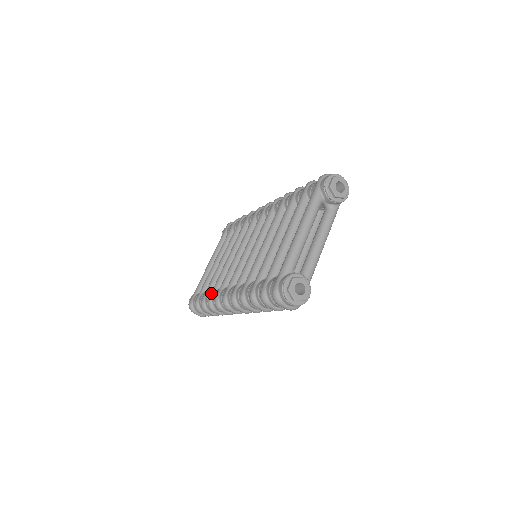
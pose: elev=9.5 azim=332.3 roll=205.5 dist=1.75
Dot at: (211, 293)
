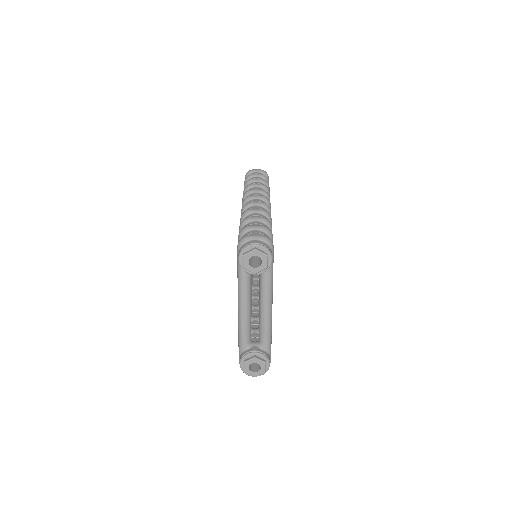
Dot at: occluded
